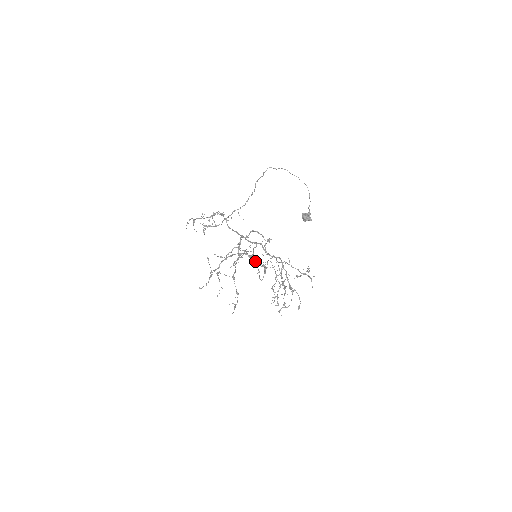
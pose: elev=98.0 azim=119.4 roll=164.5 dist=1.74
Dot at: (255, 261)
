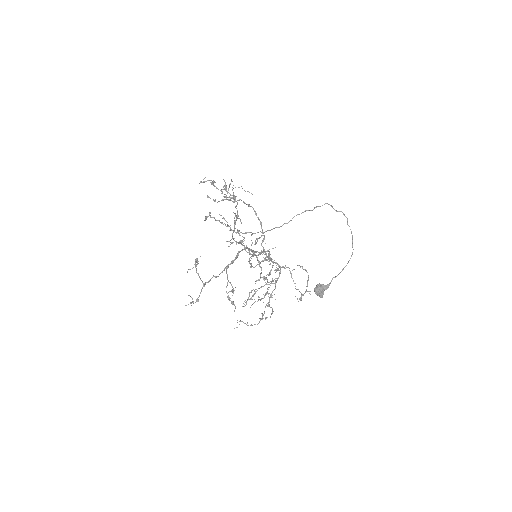
Dot at: (229, 299)
